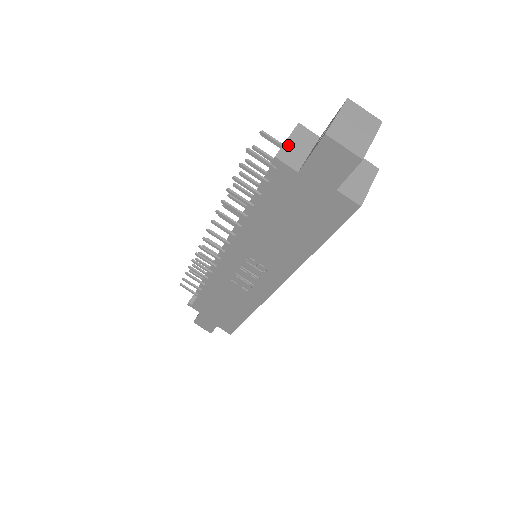
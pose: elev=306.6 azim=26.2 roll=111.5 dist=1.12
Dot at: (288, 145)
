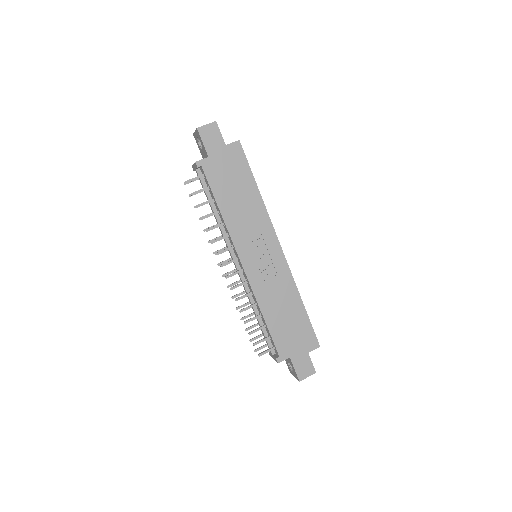
Dot at: occluded
